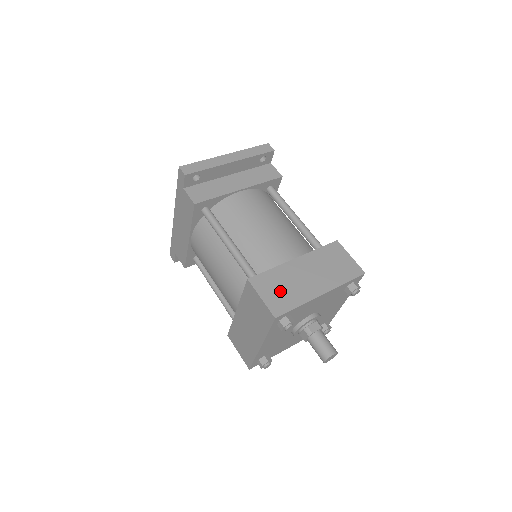
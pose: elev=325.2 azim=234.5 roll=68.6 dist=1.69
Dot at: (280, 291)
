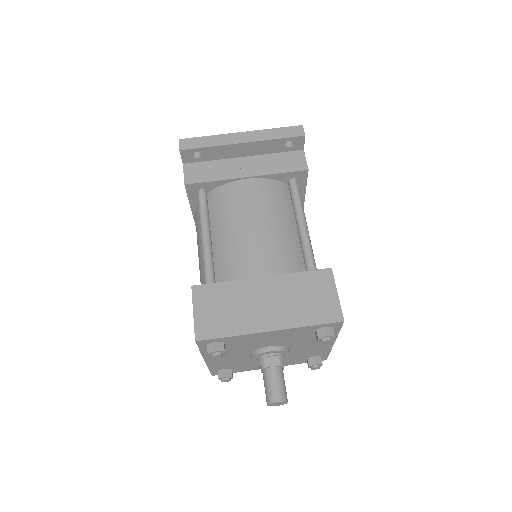
Dot at: (220, 311)
